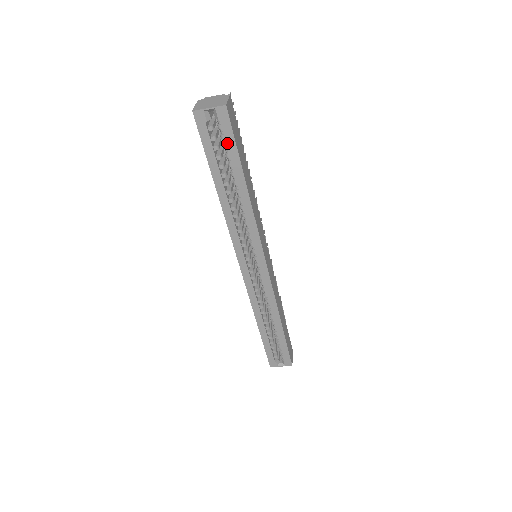
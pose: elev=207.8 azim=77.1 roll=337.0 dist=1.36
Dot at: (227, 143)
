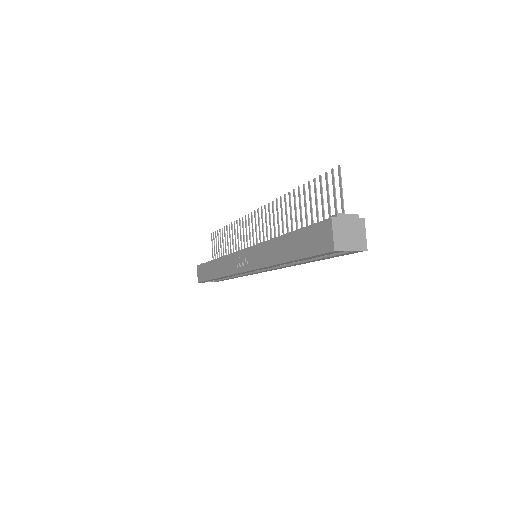
Dot at: (334, 256)
